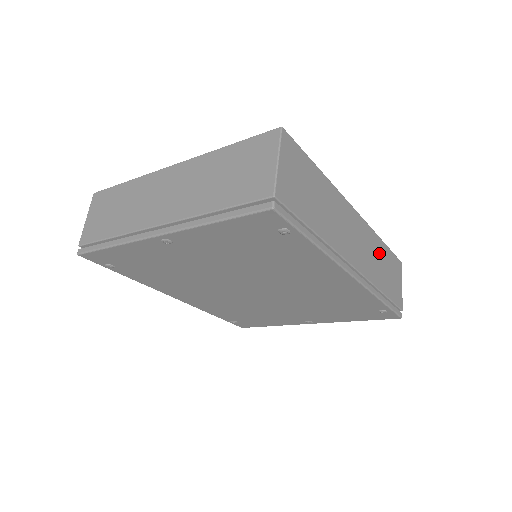
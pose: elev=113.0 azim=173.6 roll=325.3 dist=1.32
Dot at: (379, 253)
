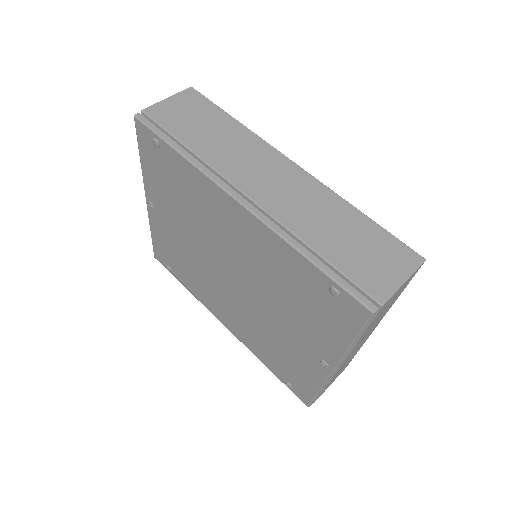
Dot at: (336, 215)
